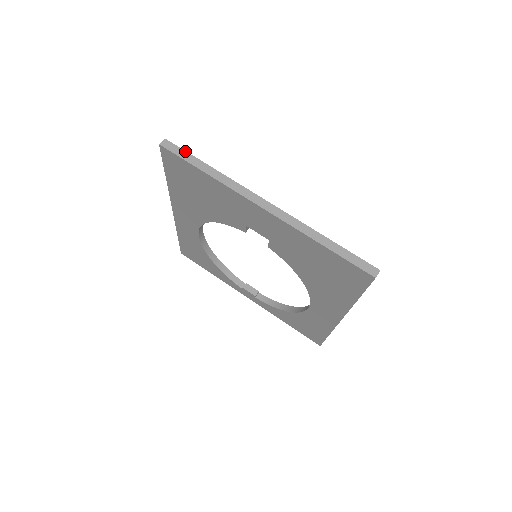
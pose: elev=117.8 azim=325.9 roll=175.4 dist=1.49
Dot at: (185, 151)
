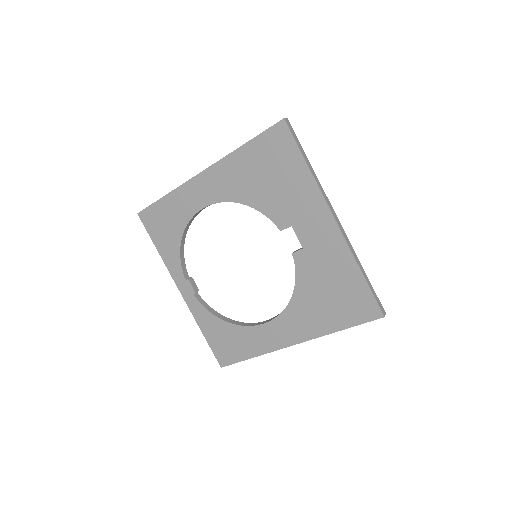
Dot at: occluded
